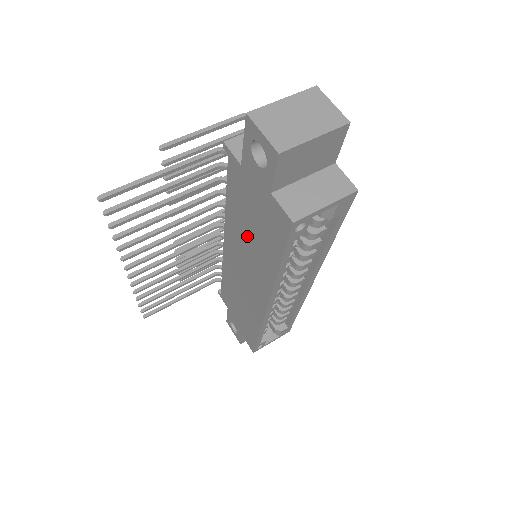
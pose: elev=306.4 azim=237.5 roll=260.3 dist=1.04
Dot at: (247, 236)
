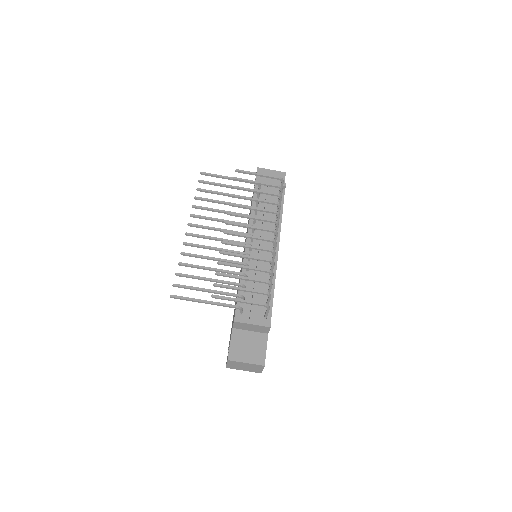
Dot at: occluded
